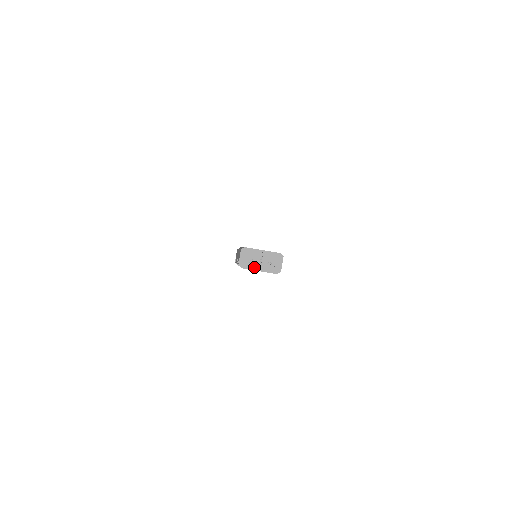
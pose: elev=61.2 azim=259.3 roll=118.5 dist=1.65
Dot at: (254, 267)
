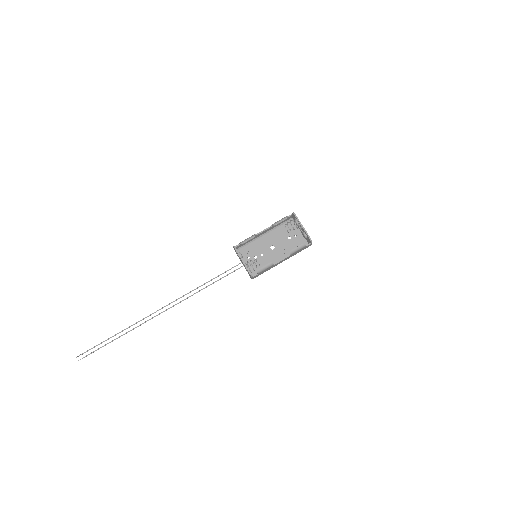
Dot at: (300, 223)
